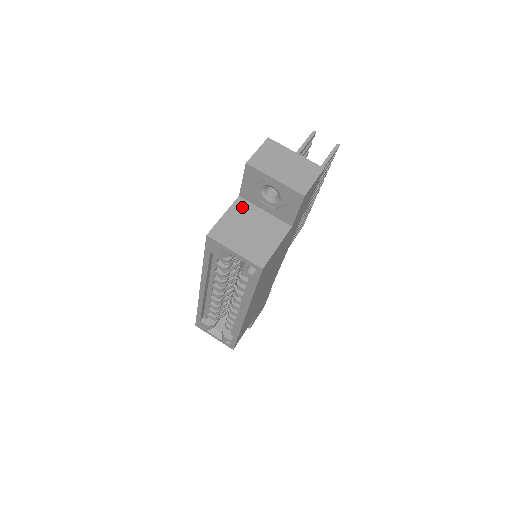
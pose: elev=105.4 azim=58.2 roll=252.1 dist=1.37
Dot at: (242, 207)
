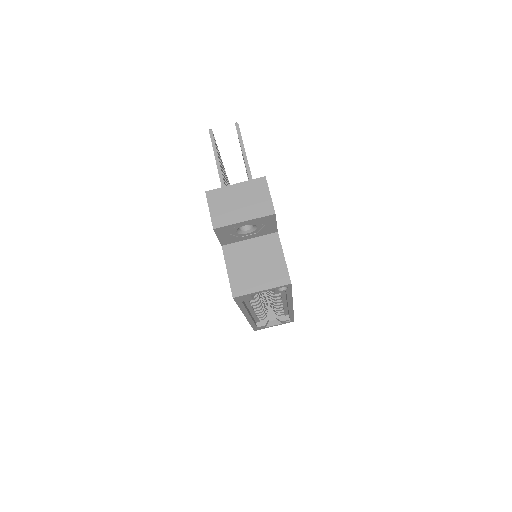
Dot at: (232, 252)
